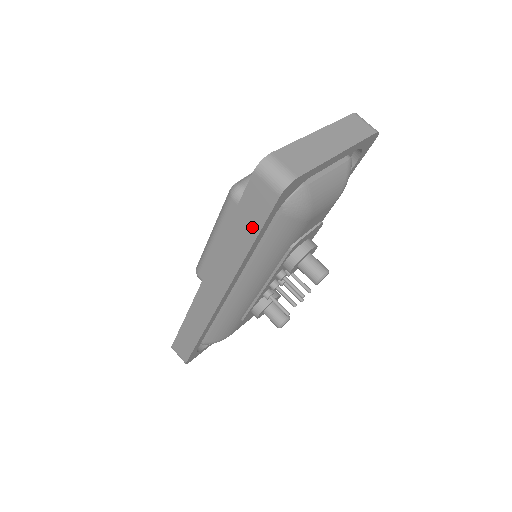
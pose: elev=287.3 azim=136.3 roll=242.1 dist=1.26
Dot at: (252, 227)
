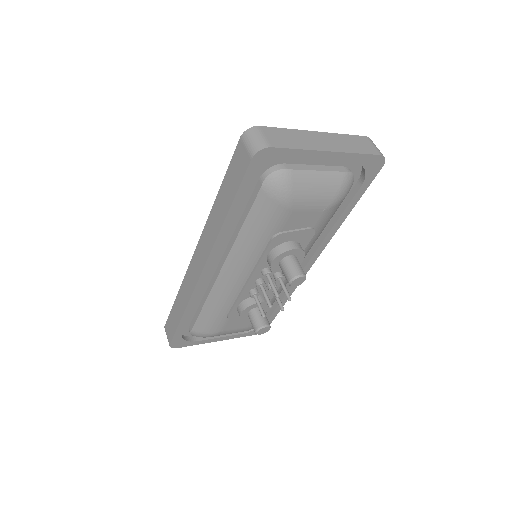
Dot at: (231, 192)
